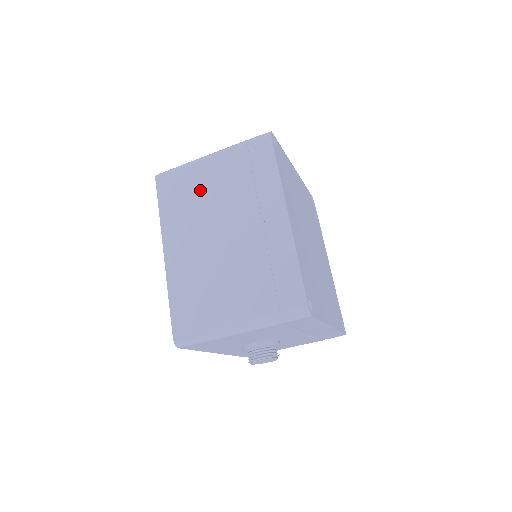
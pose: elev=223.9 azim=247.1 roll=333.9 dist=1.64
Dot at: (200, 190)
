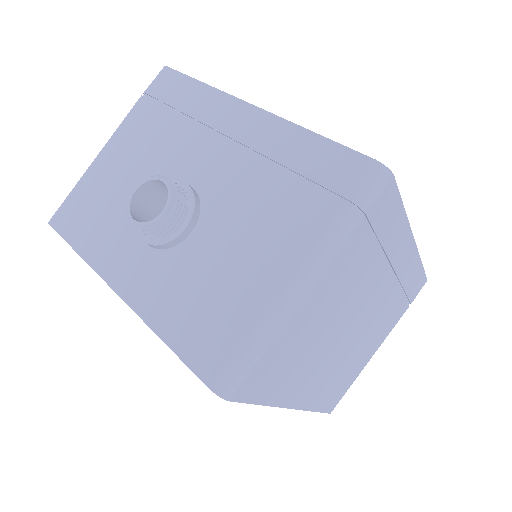
Dot at: occluded
